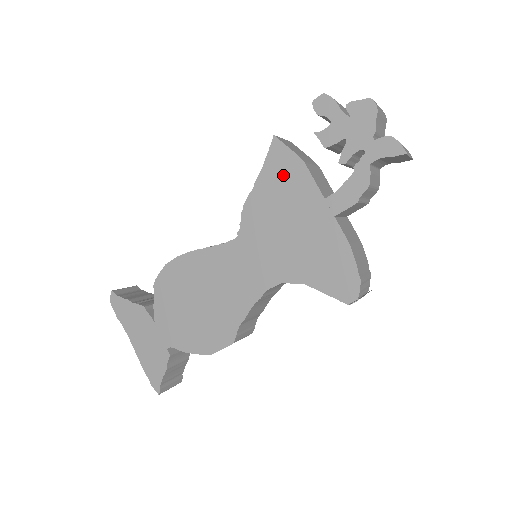
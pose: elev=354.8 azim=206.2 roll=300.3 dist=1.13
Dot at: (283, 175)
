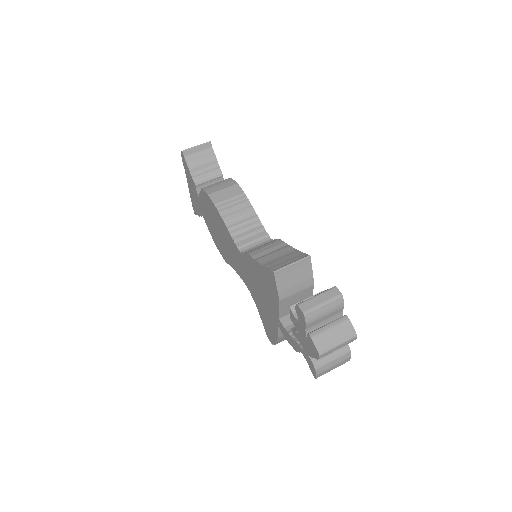
Dot at: (268, 284)
